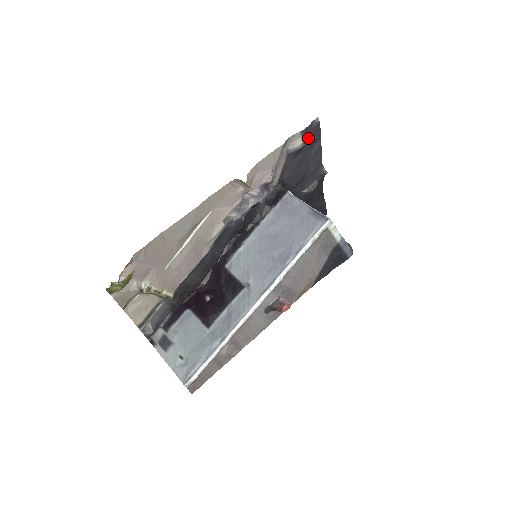
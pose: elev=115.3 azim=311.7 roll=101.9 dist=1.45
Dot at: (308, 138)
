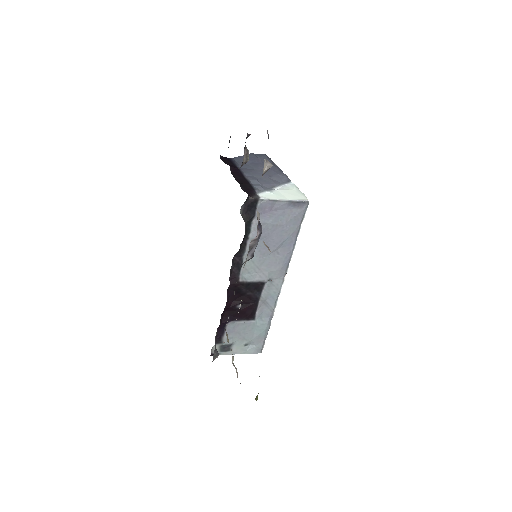
Dot at: occluded
